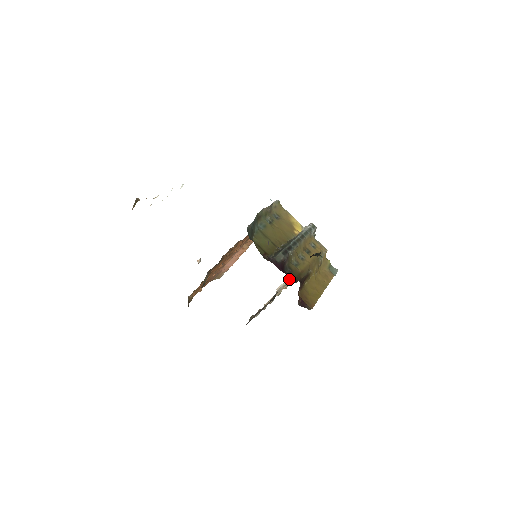
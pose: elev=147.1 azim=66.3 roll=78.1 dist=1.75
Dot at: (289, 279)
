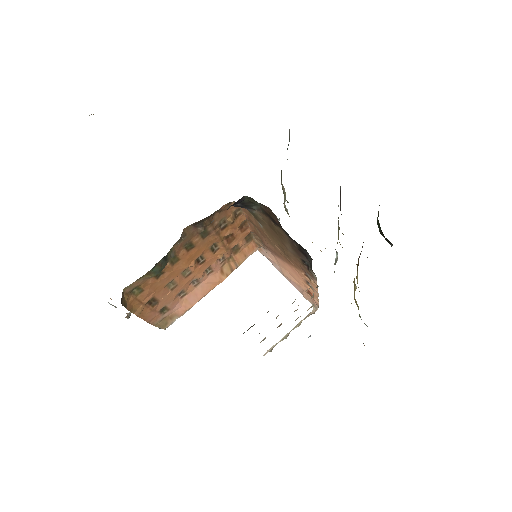
Dot at: occluded
